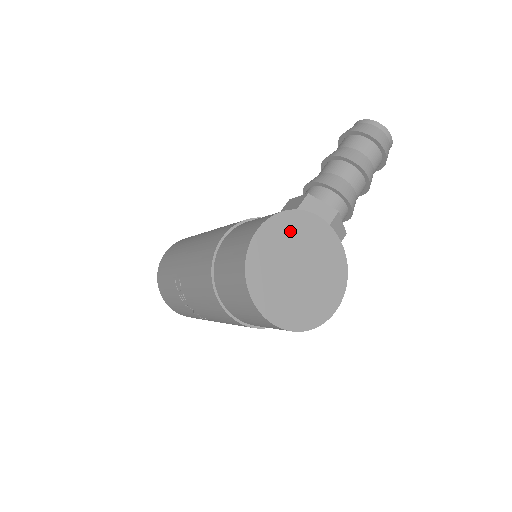
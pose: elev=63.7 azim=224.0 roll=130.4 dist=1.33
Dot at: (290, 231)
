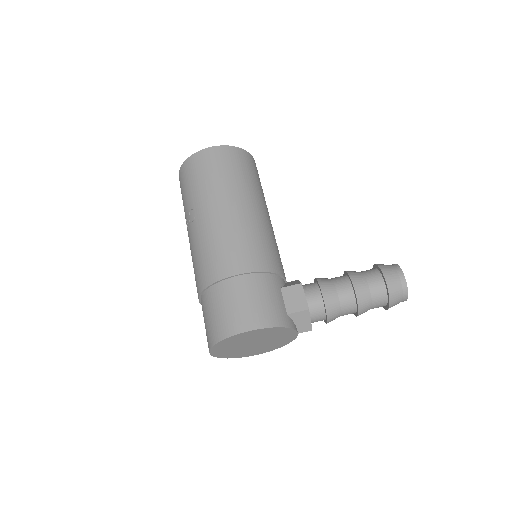
Dot at: (269, 333)
